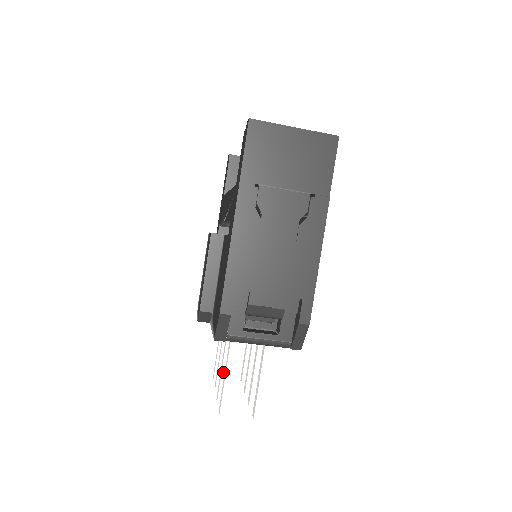
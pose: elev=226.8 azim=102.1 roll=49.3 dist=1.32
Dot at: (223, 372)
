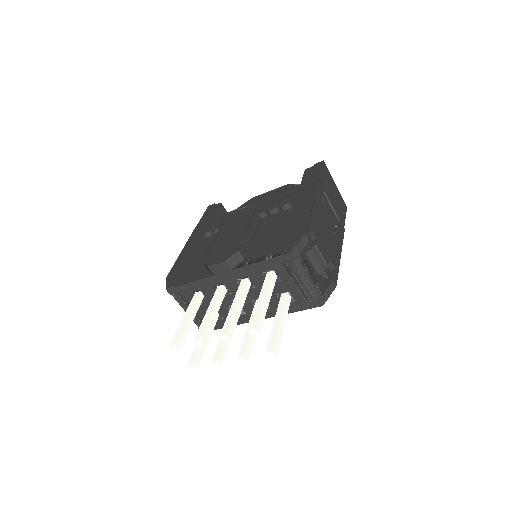
Dot at: (236, 312)
